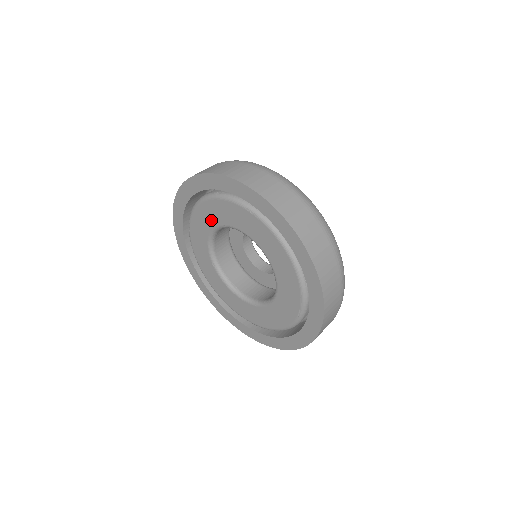
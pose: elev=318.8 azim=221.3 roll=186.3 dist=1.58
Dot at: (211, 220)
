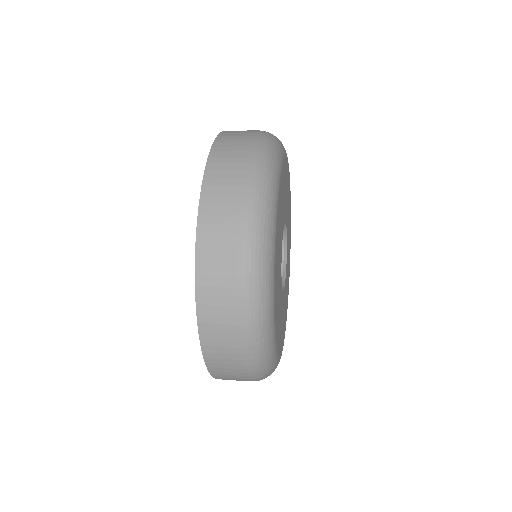
Dot at: occluded
